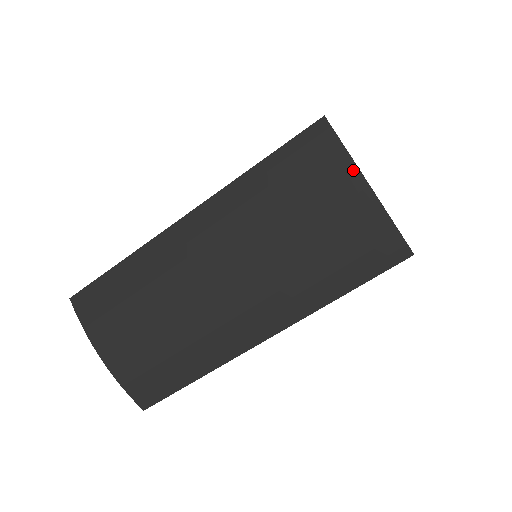
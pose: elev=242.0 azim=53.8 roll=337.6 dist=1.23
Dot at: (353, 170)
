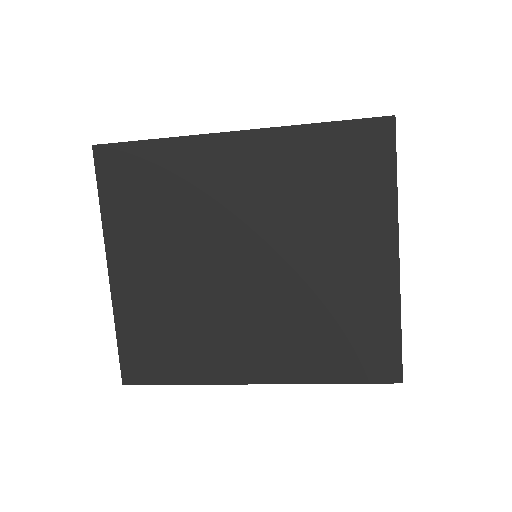
Dot at: occluded
